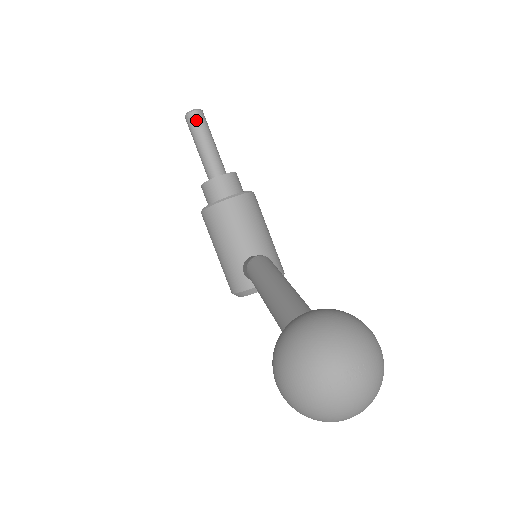
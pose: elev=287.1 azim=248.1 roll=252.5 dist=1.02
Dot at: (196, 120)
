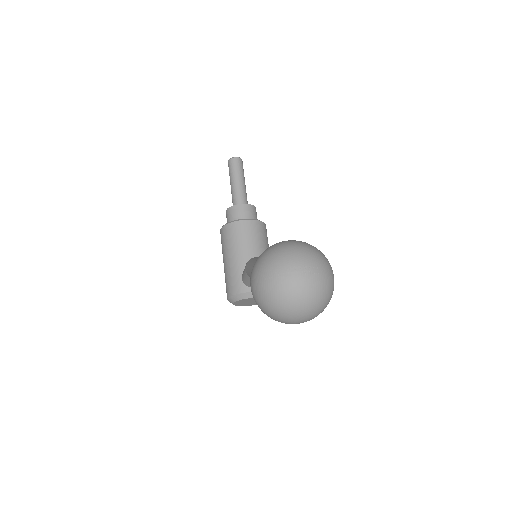
Dot at: (236, 164)
